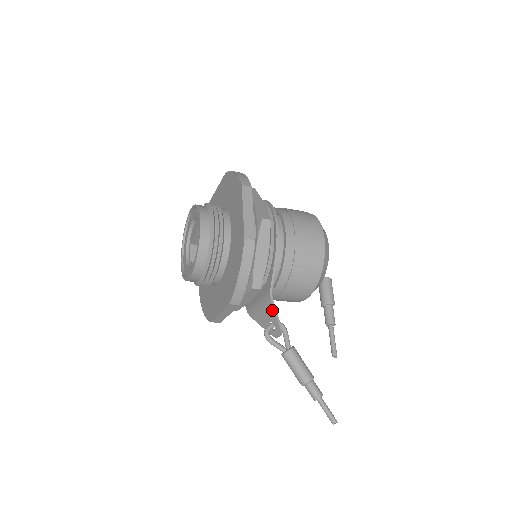
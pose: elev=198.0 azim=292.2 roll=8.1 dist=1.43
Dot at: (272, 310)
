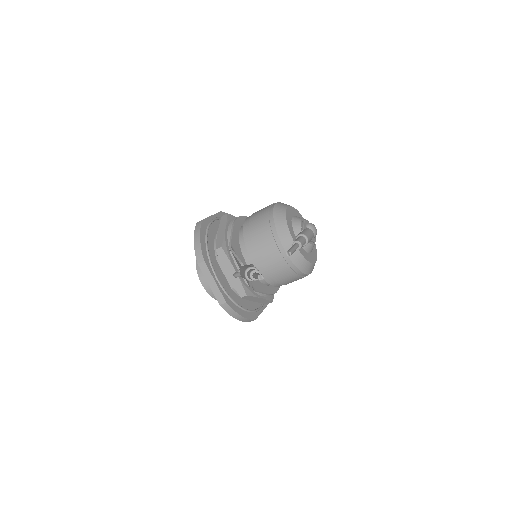
Dot at: (234, 256)
